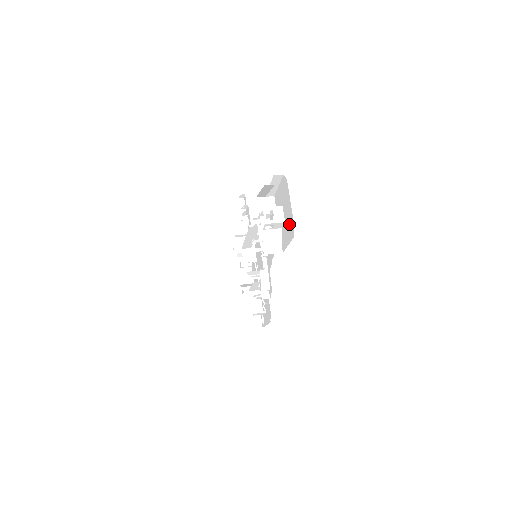
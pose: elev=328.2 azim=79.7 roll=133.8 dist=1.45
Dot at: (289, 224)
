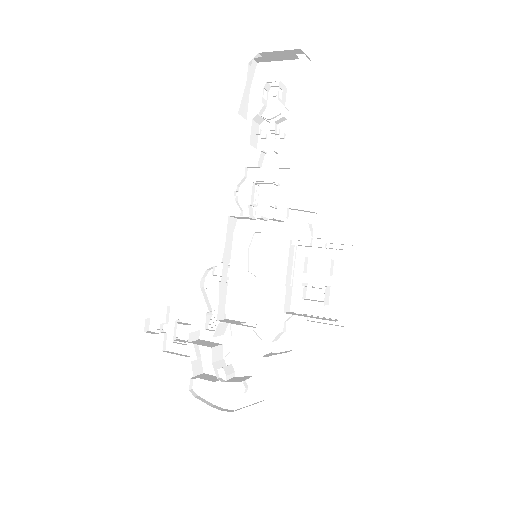
Dot at: (296, 71)
